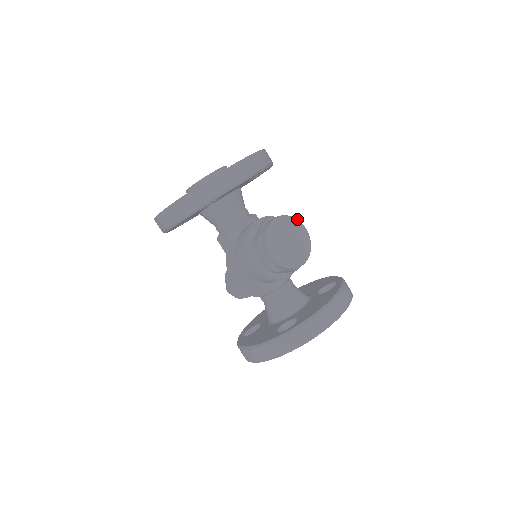
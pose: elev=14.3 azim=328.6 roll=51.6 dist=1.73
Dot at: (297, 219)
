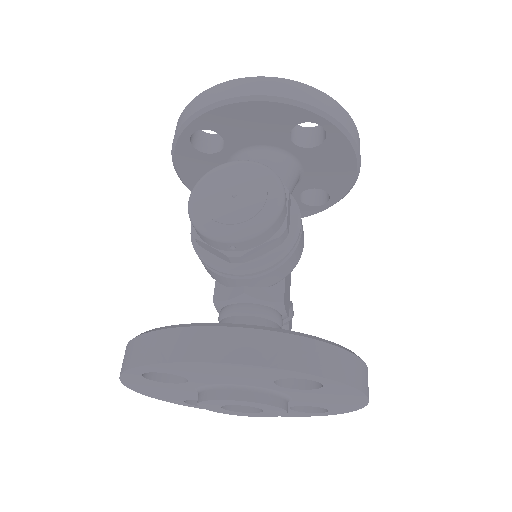
Dot at: occluded
